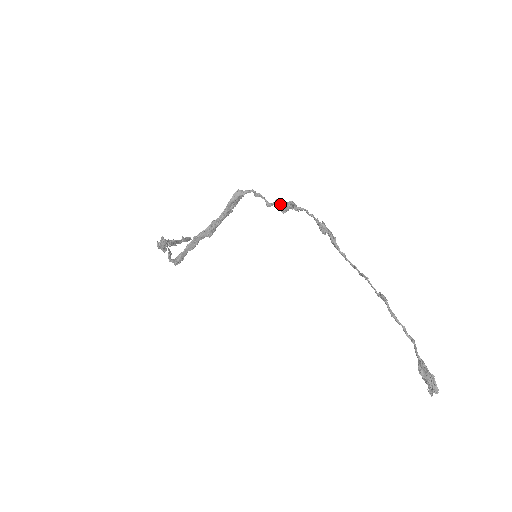
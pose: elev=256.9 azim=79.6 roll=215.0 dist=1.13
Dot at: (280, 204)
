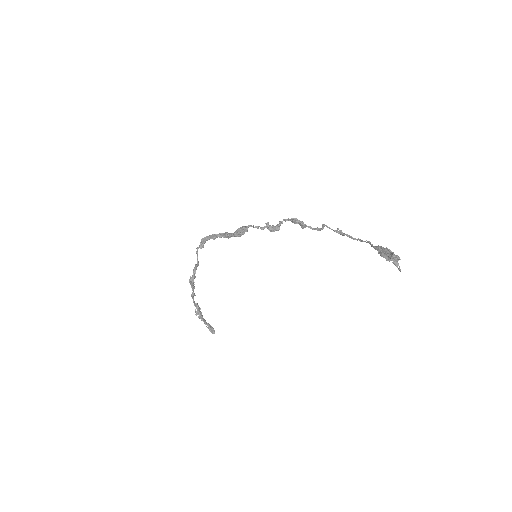
Dot at: (269, 226)
